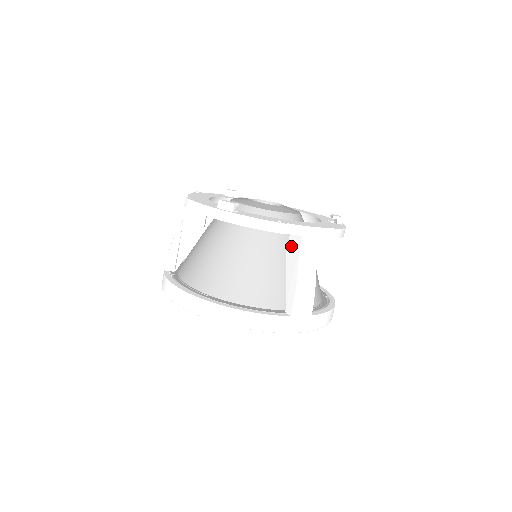
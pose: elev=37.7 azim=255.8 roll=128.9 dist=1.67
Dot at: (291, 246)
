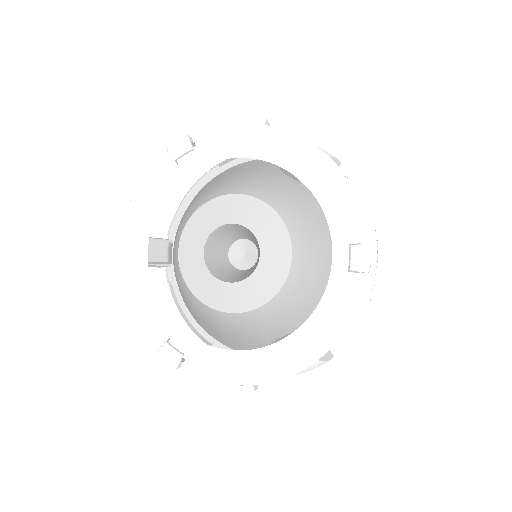
Dot at: occluded
